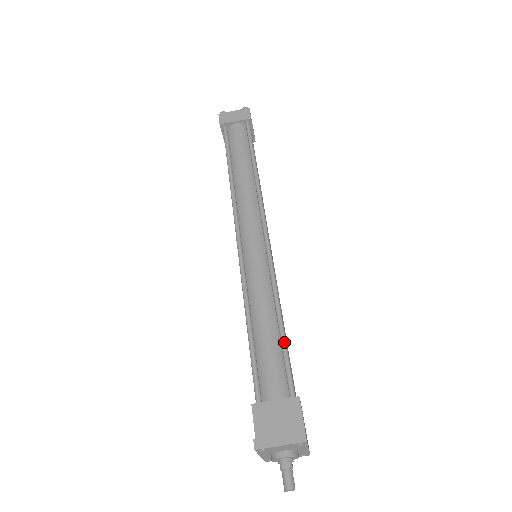
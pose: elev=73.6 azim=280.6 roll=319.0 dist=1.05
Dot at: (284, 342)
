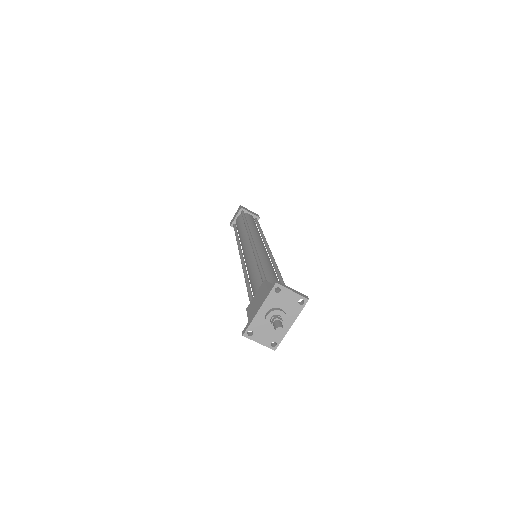
Dot at: occluded
